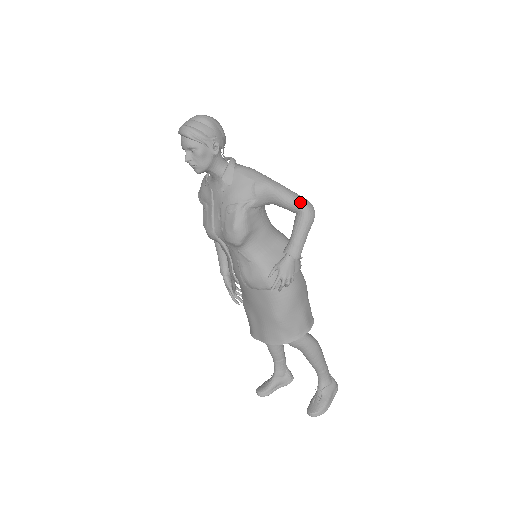
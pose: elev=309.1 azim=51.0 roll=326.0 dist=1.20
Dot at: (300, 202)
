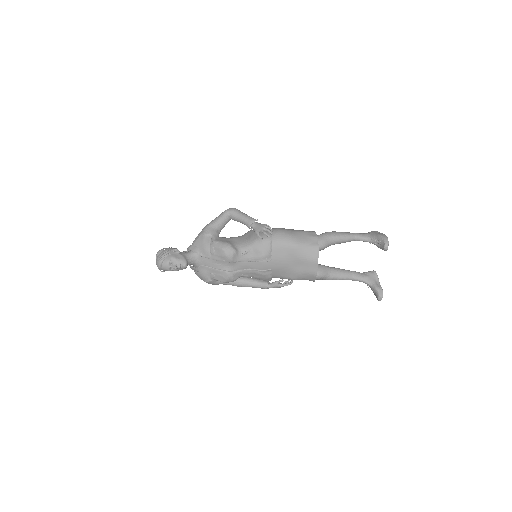
Dot at: (223, 213)
